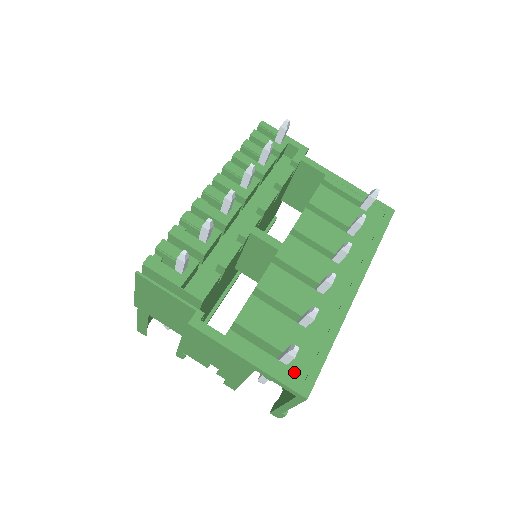
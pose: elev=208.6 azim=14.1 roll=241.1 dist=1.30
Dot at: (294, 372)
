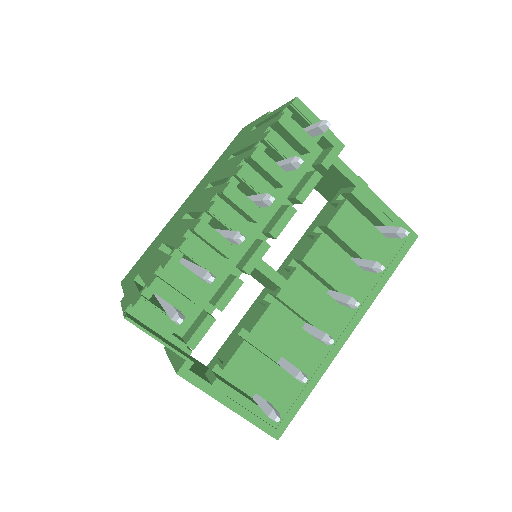
Dot at: occluded
